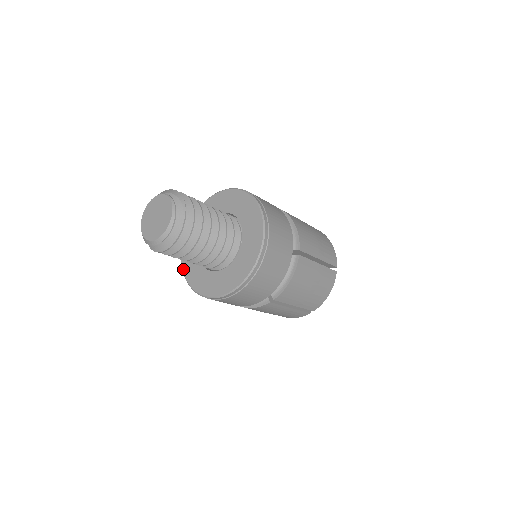
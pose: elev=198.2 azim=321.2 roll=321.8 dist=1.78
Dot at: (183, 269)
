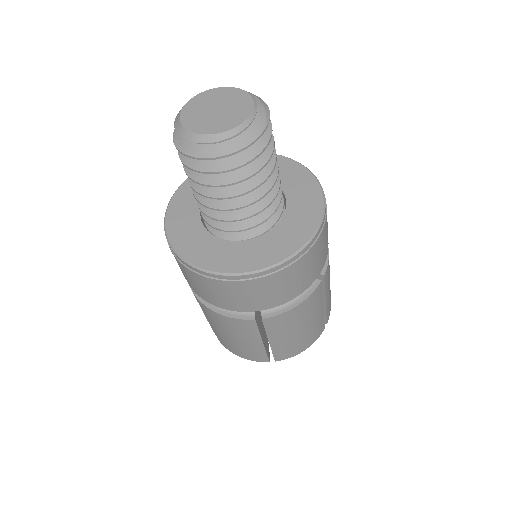
Dot at: (167, 215)
